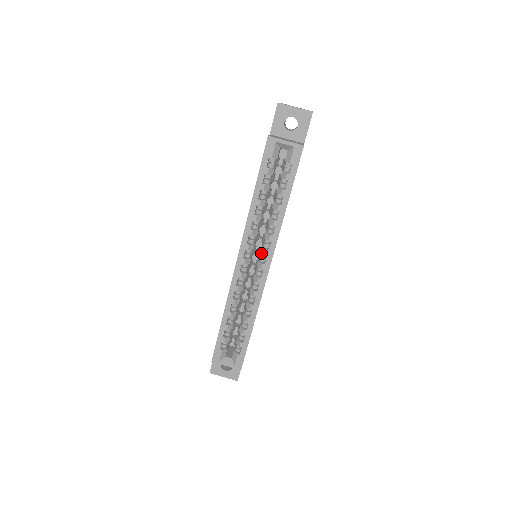
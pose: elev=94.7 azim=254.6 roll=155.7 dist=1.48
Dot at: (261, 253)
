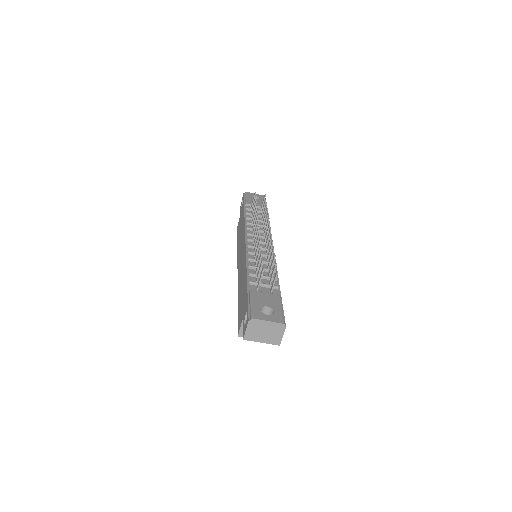
Dot at: occluded
